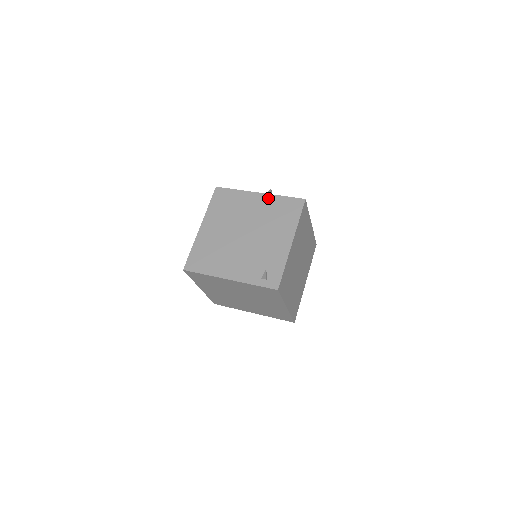
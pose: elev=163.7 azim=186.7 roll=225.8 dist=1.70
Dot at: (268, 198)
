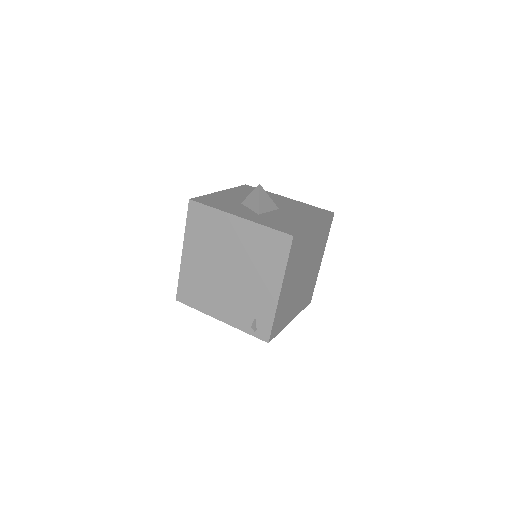
Dot at: (249, 227)
